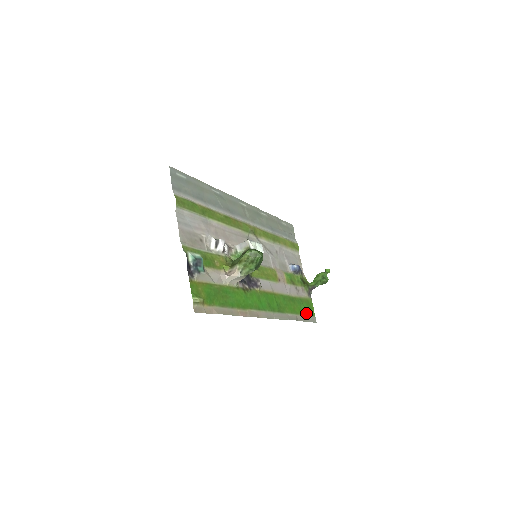
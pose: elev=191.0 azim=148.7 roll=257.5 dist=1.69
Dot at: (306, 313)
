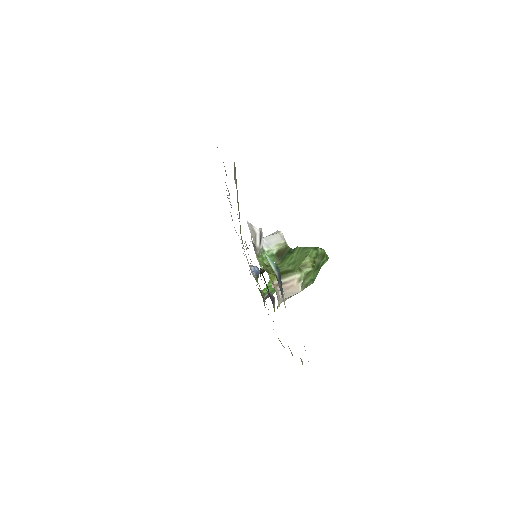
Dot at: occluded
